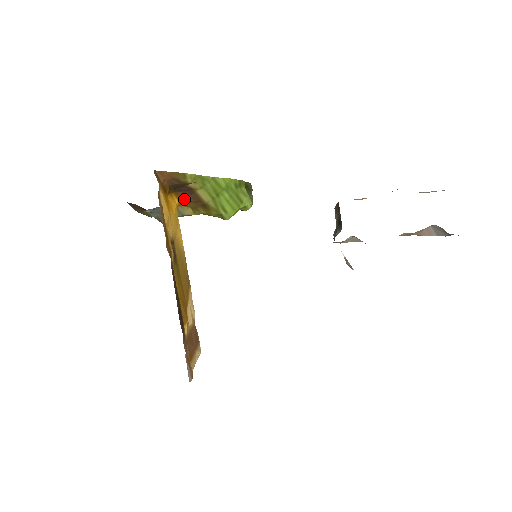
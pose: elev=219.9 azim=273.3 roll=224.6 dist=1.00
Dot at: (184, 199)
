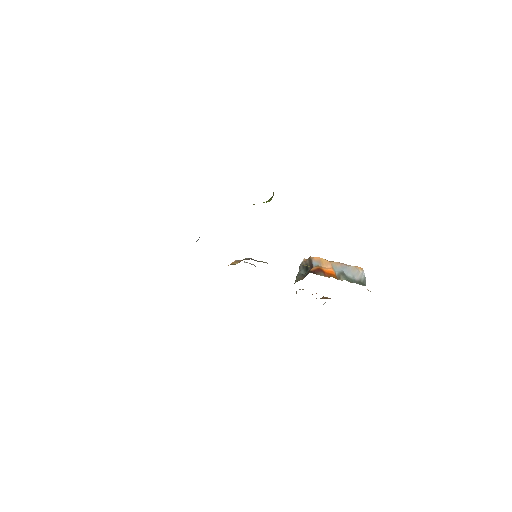
Dot at: occluded
